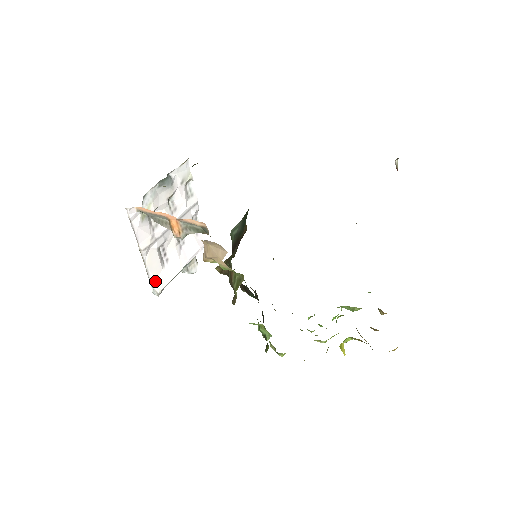
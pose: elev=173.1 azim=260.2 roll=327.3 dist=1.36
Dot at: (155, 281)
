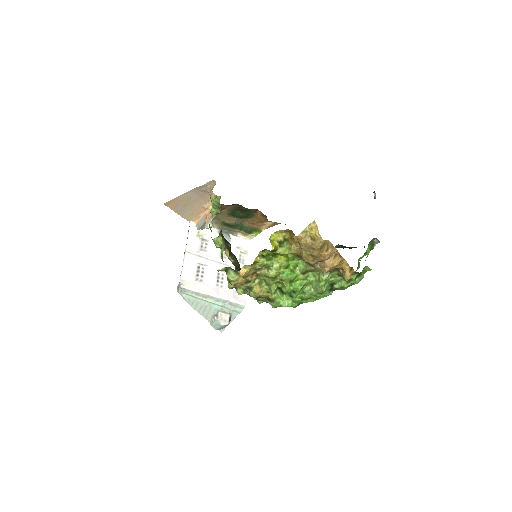
Dot at: (184, 281)
